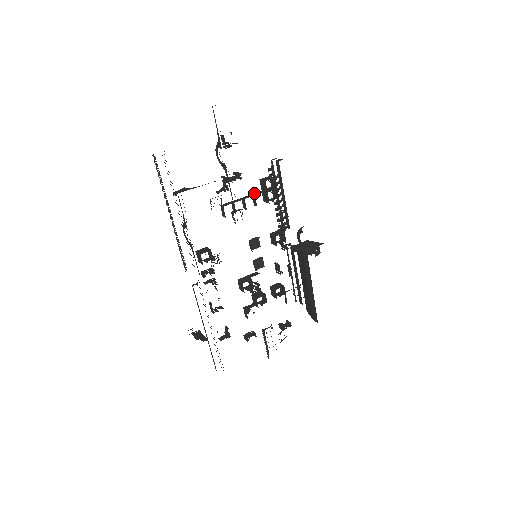
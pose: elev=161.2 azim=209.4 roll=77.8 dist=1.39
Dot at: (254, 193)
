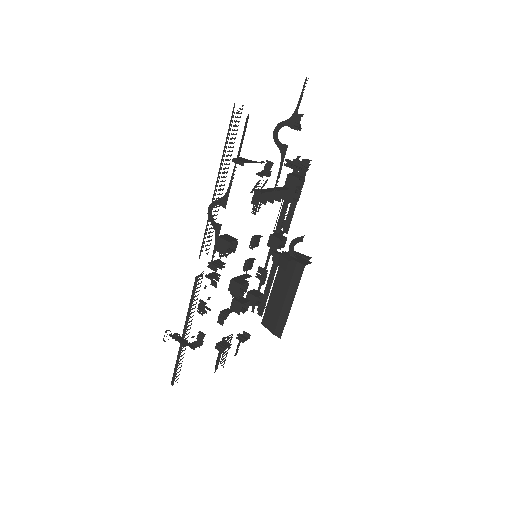
Dot at: (280, 187)
